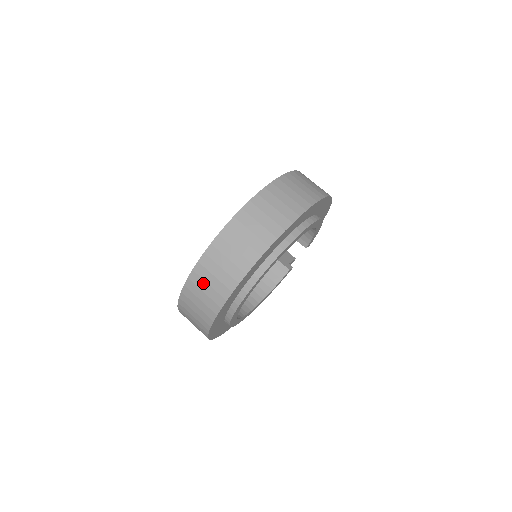
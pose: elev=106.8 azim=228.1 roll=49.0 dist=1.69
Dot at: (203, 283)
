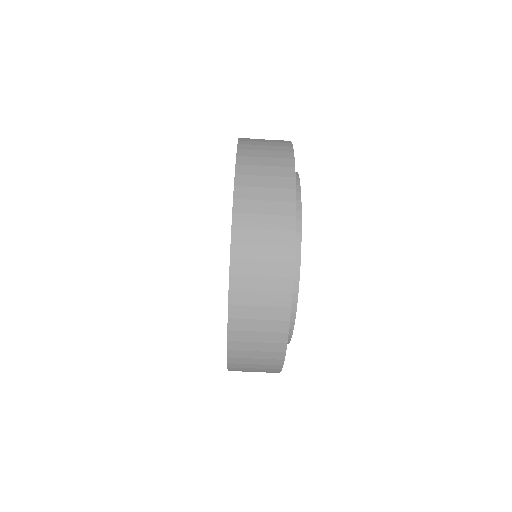
Dot at: occluded
